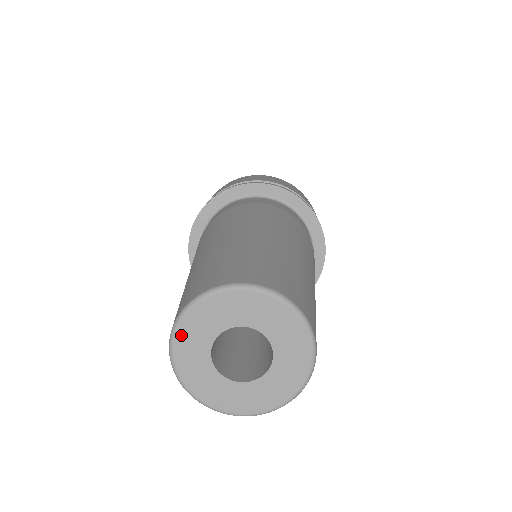
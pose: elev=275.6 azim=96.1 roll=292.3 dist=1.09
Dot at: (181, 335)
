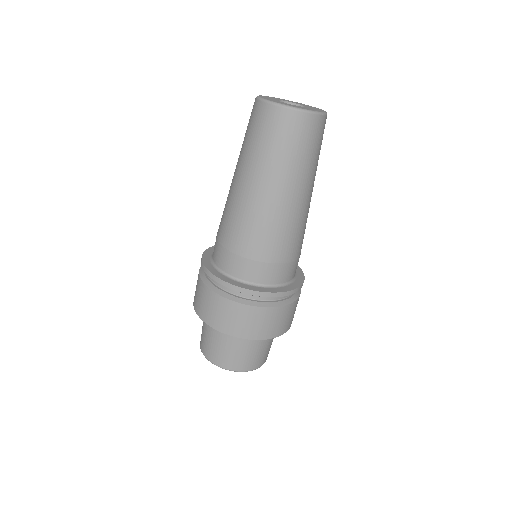
Dot at: (267, 96)
